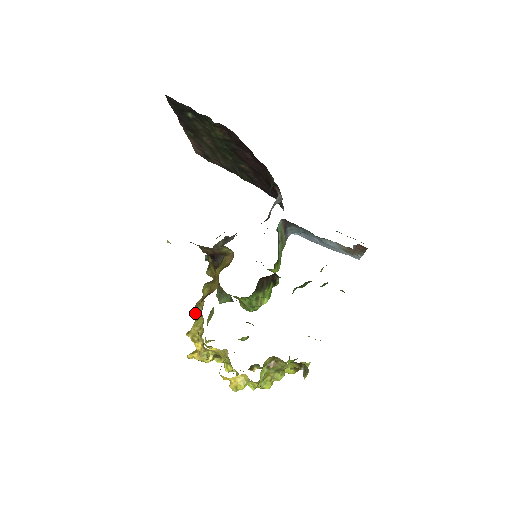
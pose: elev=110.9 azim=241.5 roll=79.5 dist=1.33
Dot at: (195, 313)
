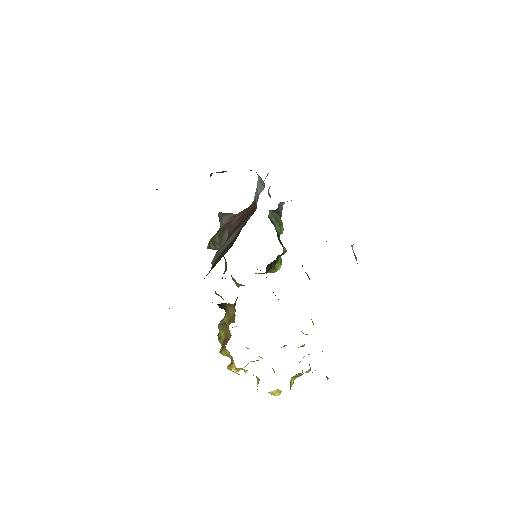
Dot at: (220, 343)
